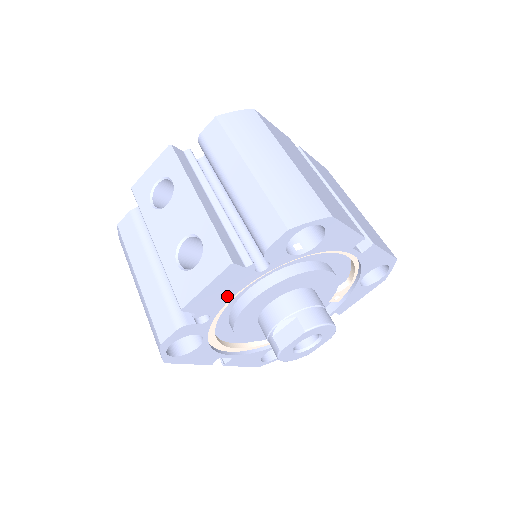
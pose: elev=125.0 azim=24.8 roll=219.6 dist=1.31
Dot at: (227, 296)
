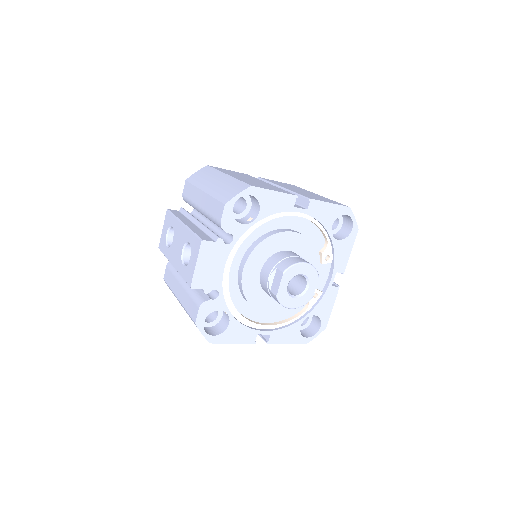
Dot at: (219, 270)
